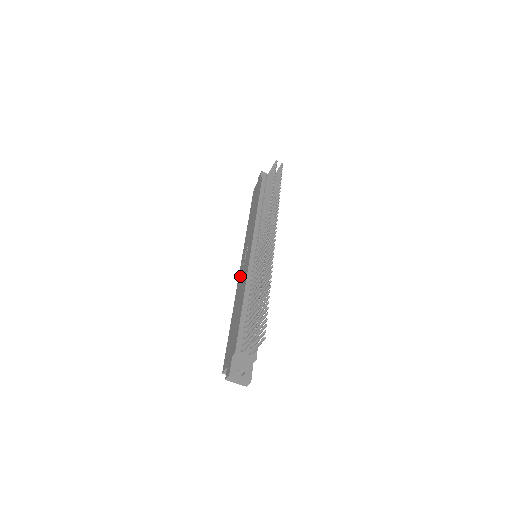
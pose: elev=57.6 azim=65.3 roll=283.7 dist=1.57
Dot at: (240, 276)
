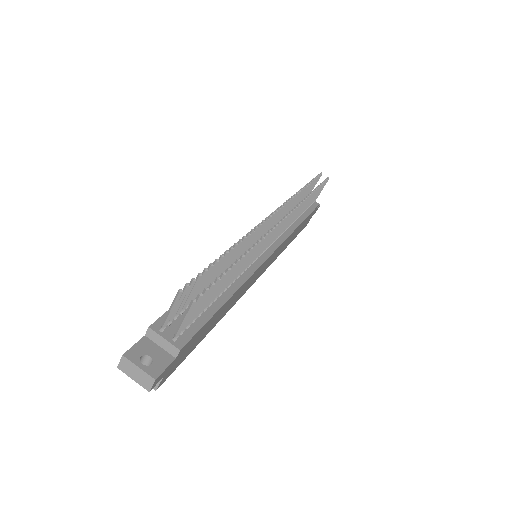
Dot at: occluded
